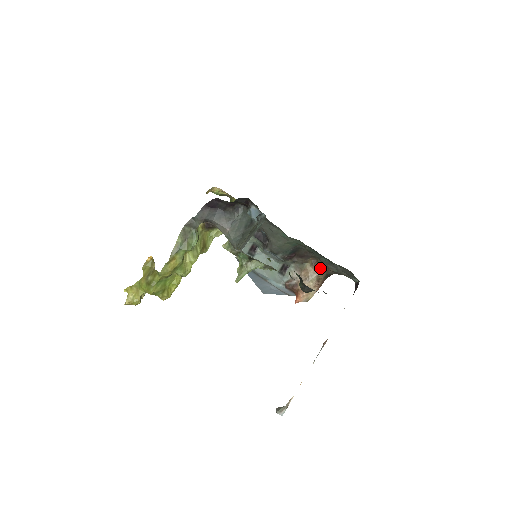
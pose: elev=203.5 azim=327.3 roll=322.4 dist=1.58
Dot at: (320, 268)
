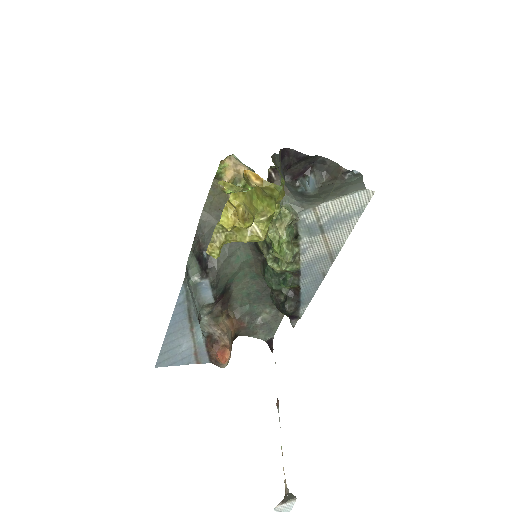
Dot at: (234, 323)
